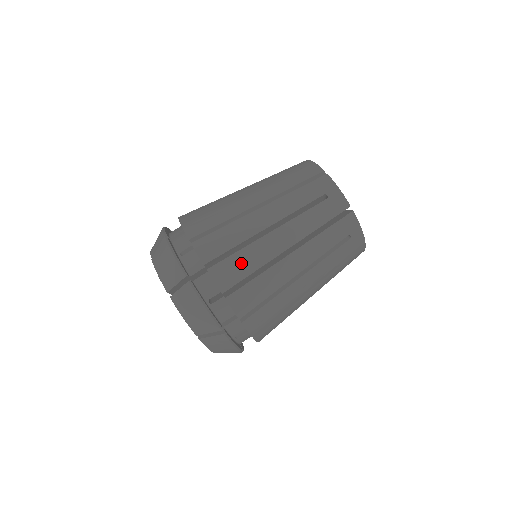
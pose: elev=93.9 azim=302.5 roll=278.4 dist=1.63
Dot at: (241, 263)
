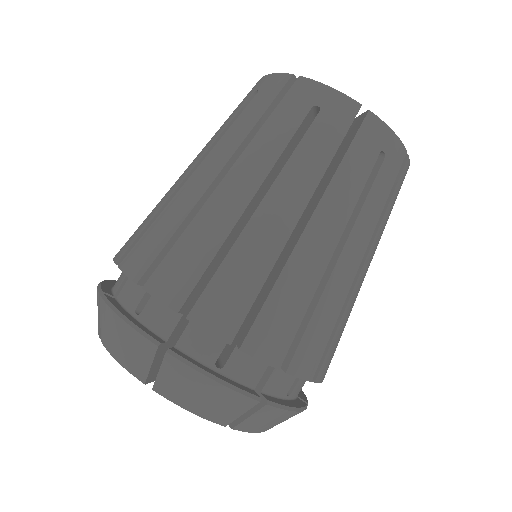
Dot at: (236, 279)
